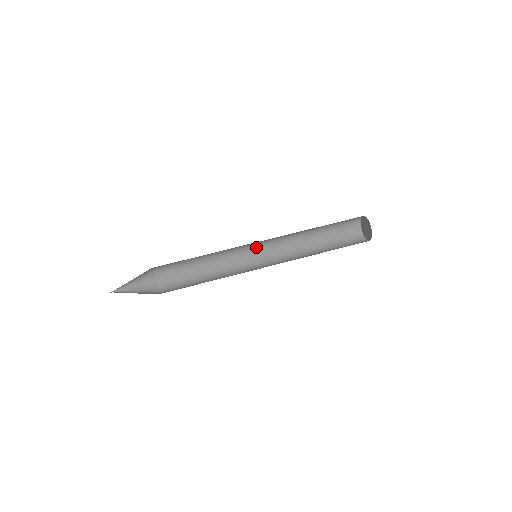
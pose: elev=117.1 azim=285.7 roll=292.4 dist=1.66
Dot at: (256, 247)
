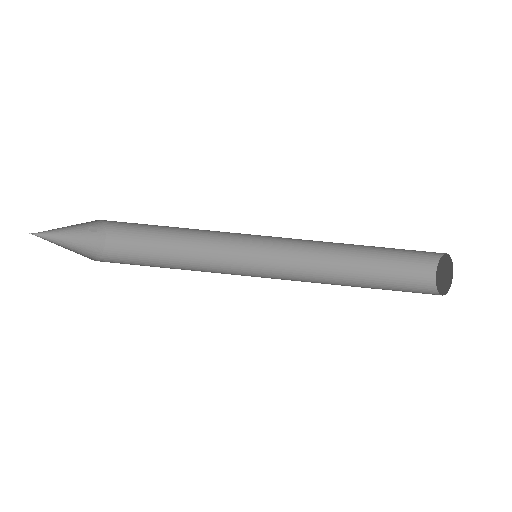
Dot at: occluded
